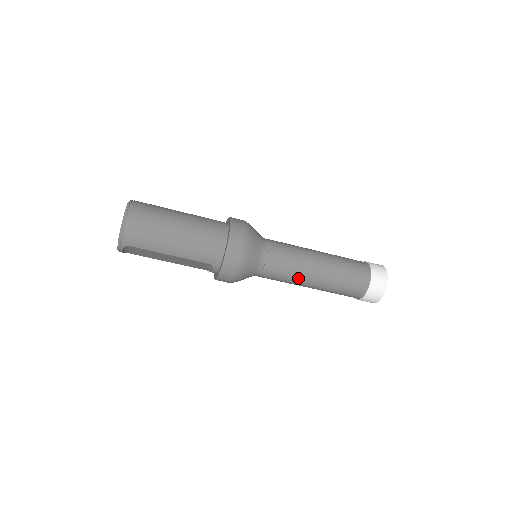
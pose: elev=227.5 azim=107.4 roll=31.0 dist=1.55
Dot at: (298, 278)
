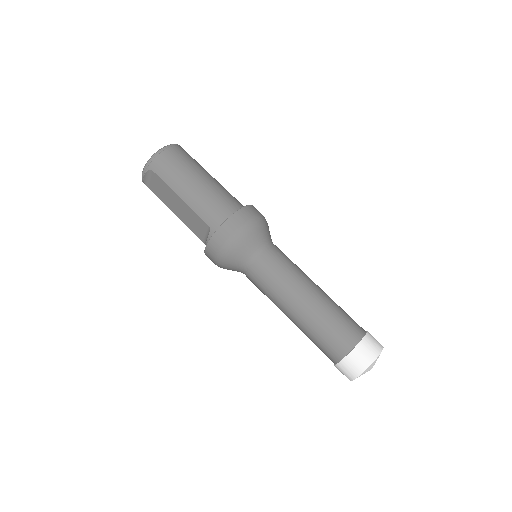
Dot at: (284, 293)
